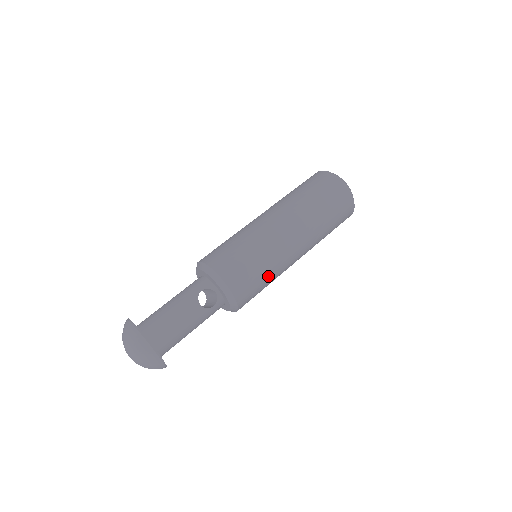
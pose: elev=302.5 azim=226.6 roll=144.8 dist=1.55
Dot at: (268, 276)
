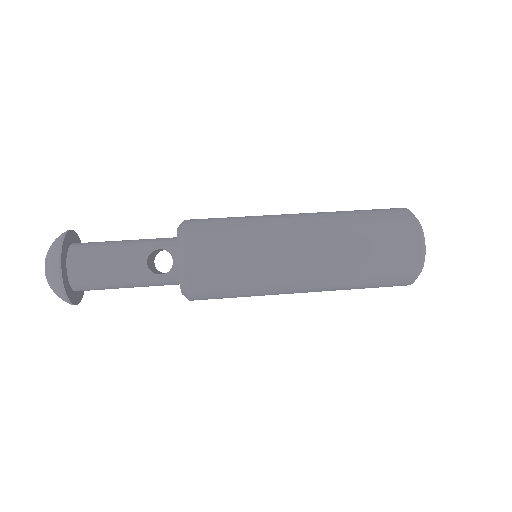
Dot at: (245, 282)
